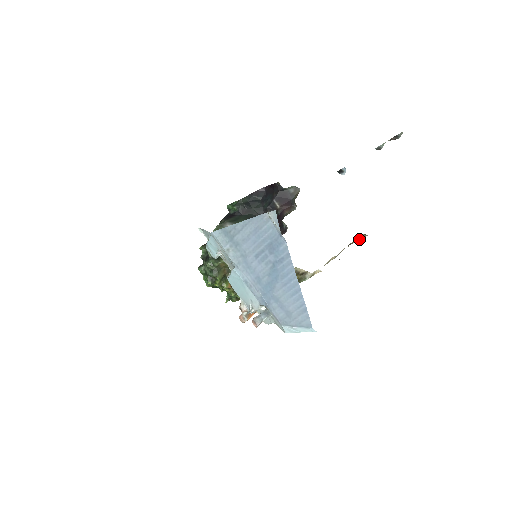
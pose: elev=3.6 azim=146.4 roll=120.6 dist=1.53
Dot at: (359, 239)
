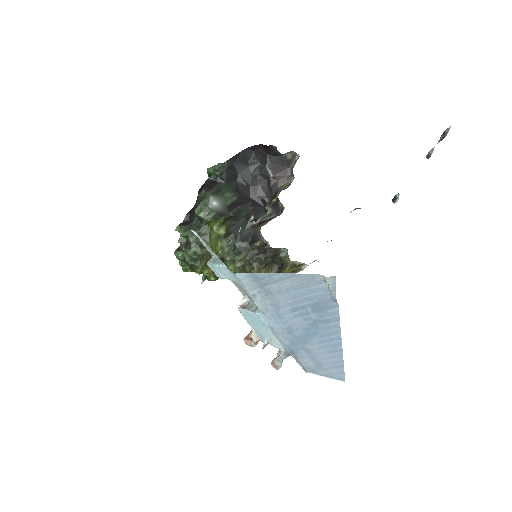
Dot at: (351, 211)
